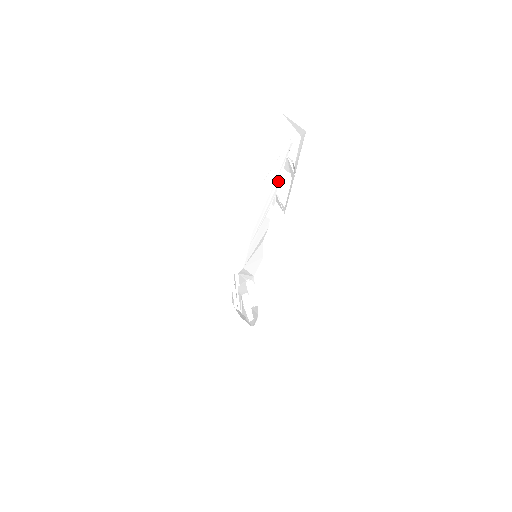
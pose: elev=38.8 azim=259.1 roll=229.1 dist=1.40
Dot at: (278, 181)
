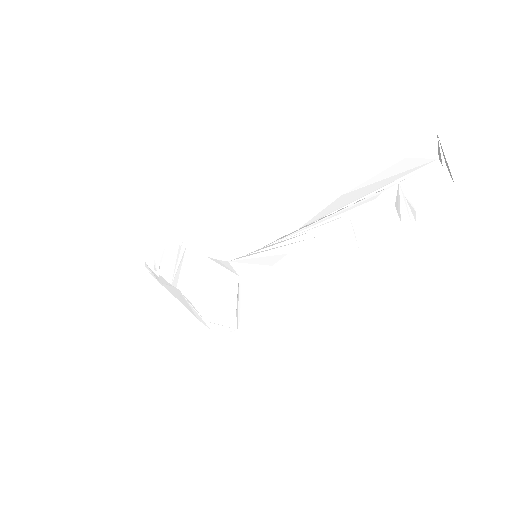
Dot at: (362, 201)
